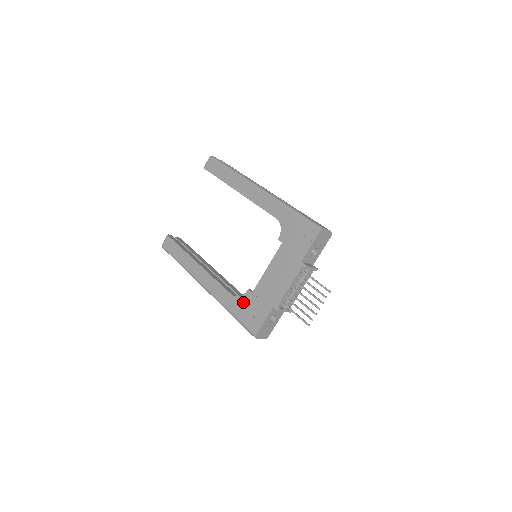
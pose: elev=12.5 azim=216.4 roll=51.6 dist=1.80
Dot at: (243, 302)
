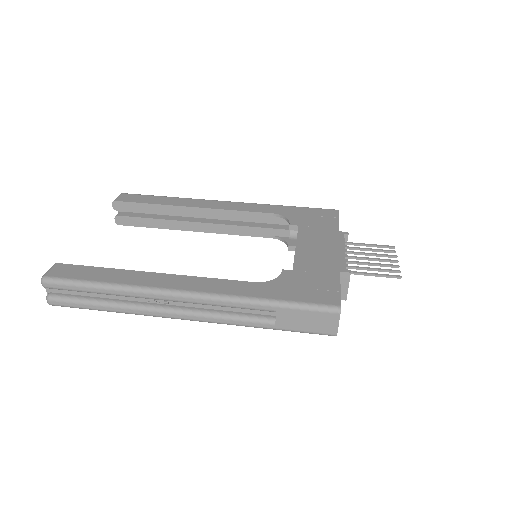
Dot at: (285, 282)
